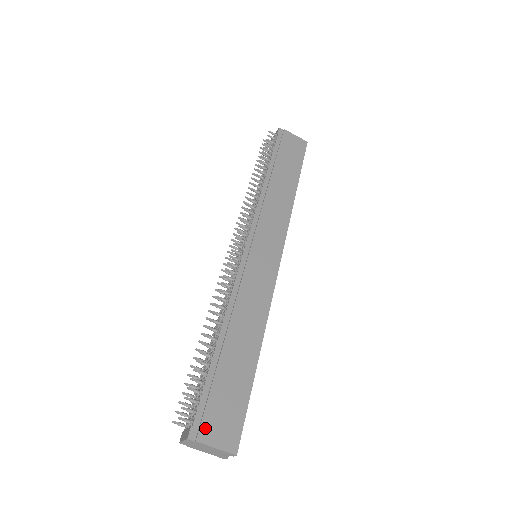
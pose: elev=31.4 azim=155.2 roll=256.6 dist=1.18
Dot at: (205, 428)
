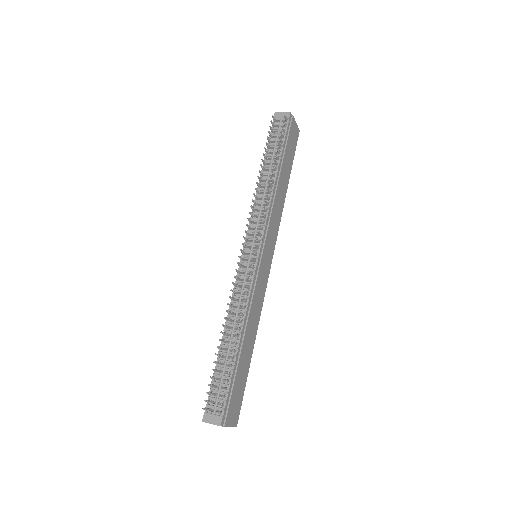
Dot at: (228, 416)
